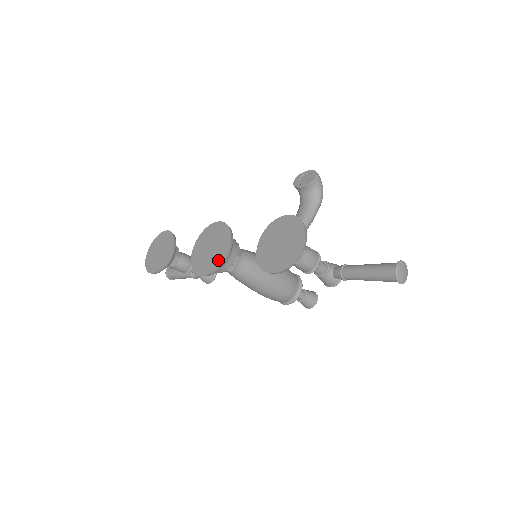
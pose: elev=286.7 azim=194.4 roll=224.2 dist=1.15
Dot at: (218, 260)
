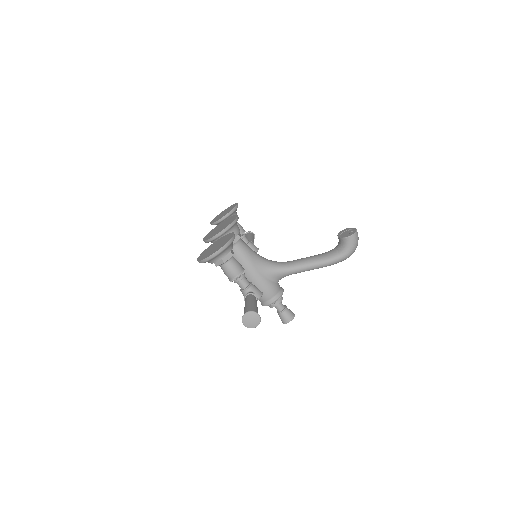
Dot at: (211, 236)
